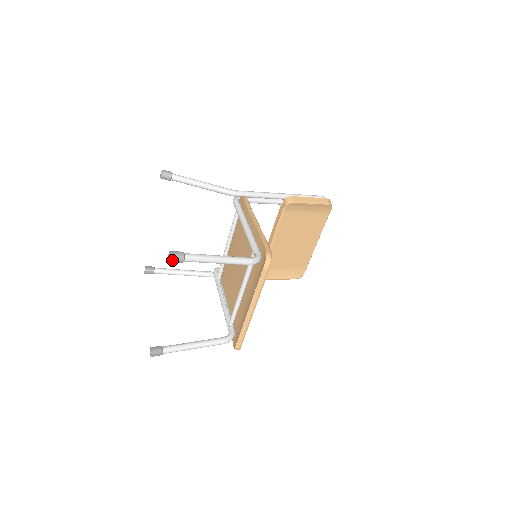
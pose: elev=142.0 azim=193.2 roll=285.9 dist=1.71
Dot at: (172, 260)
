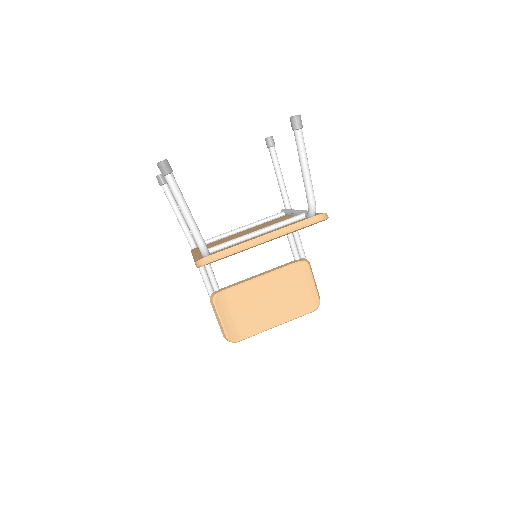
Dot at: (296, 117)
